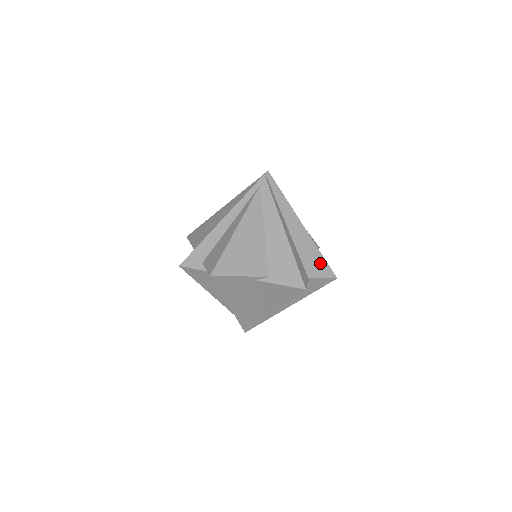
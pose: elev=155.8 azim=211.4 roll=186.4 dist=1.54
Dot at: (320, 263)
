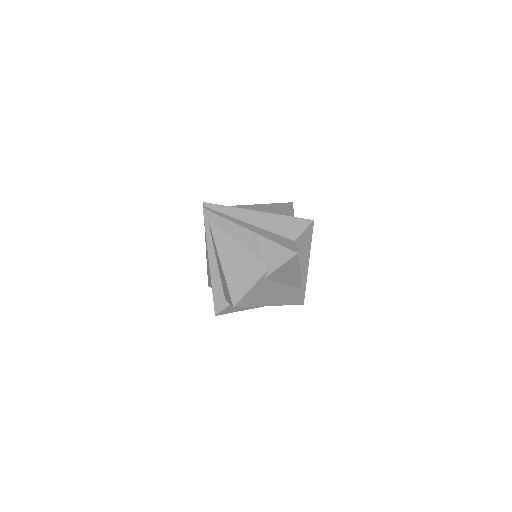
Dot at: (293, 223)
